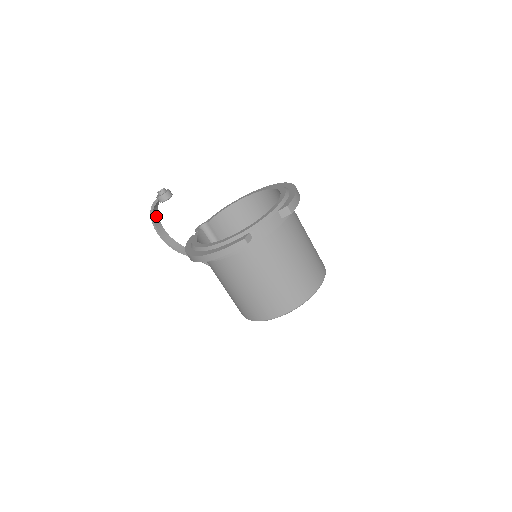
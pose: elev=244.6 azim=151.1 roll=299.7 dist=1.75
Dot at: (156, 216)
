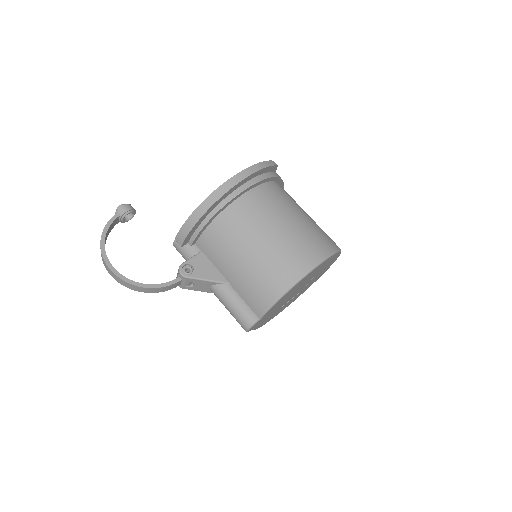
Dot at: occluded
